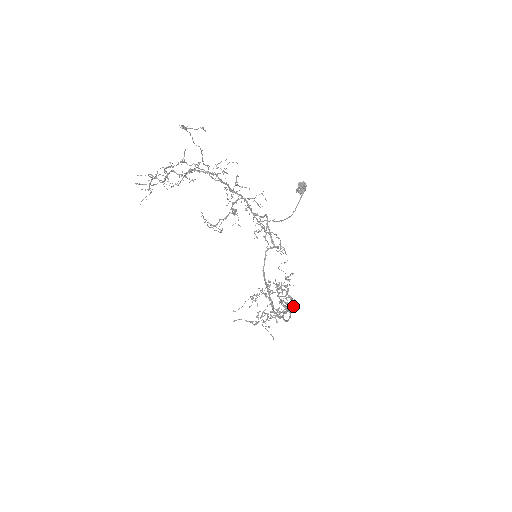
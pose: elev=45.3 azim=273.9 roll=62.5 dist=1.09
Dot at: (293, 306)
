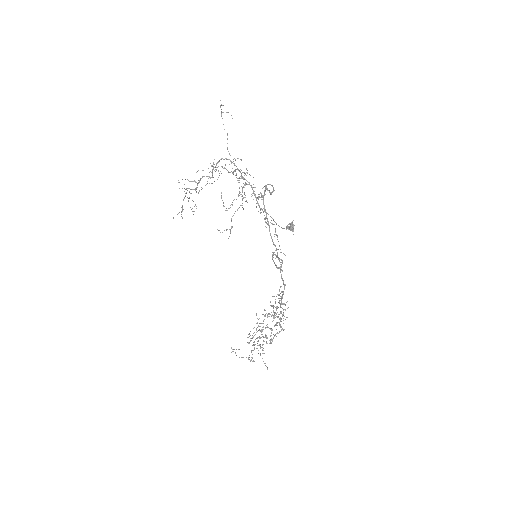
Dot at: (285, 309)
